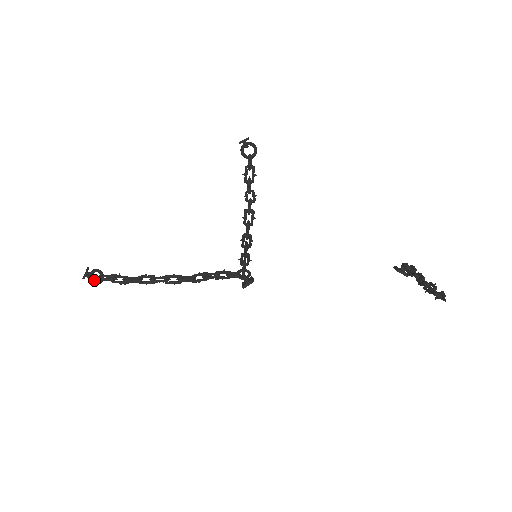
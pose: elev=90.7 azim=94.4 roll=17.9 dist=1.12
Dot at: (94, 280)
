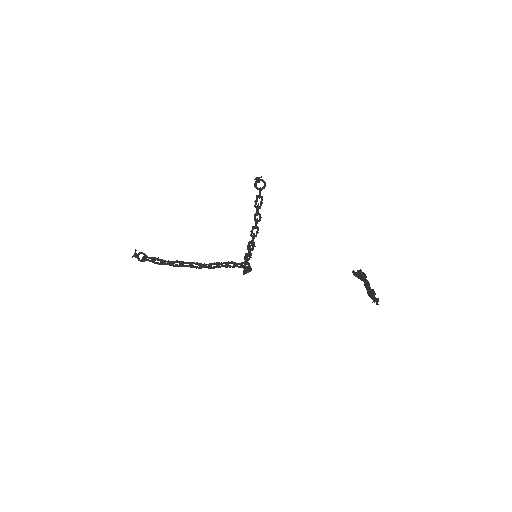
Dot at: (139, 259)
